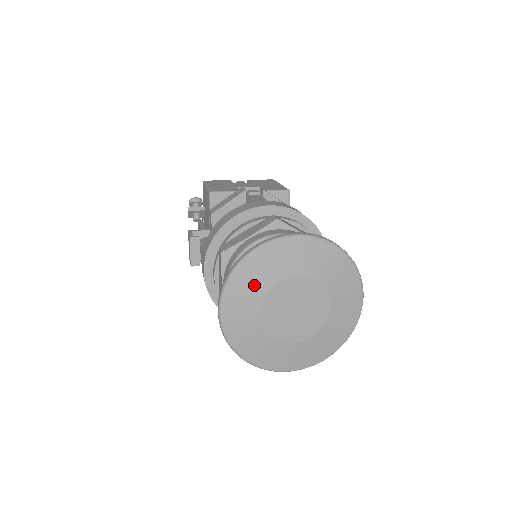
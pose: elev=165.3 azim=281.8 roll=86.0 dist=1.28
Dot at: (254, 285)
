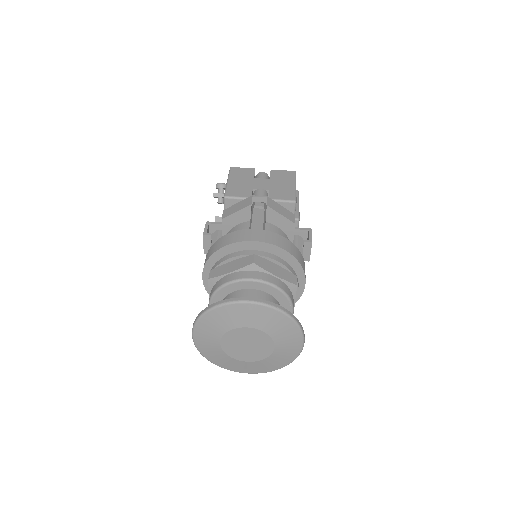
Dot at: (216, 327)
